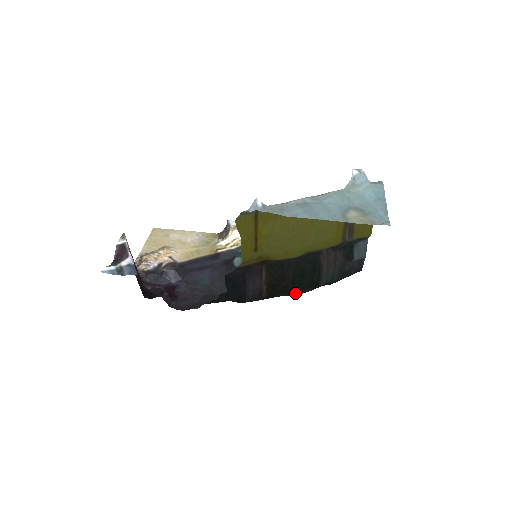
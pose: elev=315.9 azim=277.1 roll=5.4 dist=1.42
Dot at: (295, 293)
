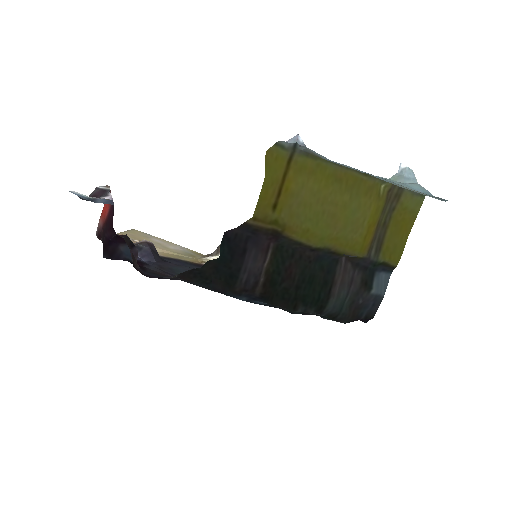
Dot at: (294, 307)
